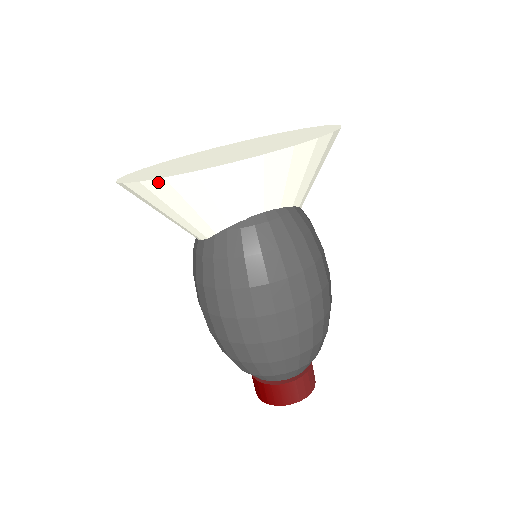
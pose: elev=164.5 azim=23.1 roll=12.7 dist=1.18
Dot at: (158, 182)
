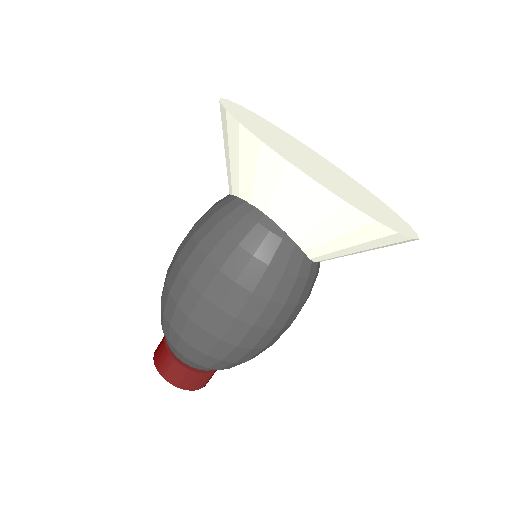
Dot at: (224, 111)
